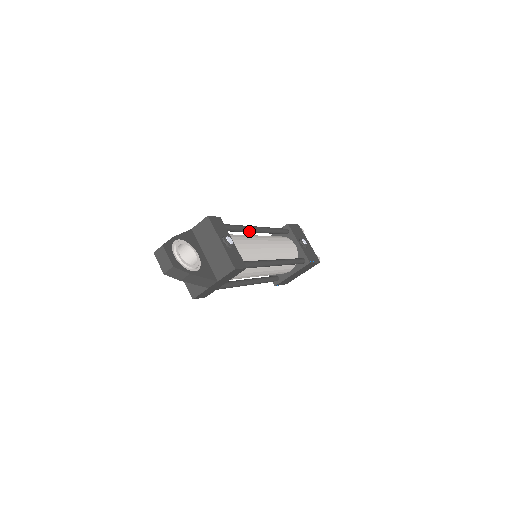
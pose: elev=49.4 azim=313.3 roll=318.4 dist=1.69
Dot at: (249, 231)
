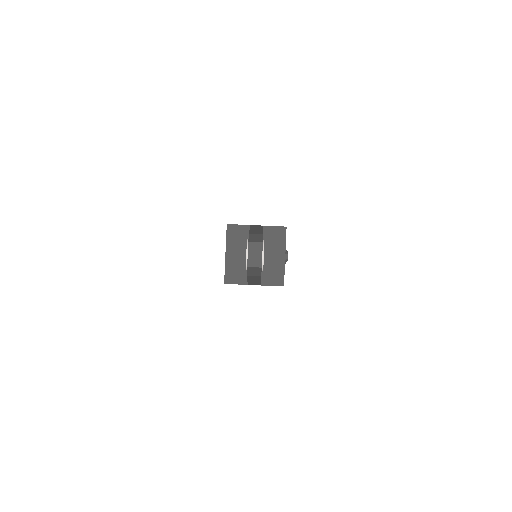
Dot at: occluded
